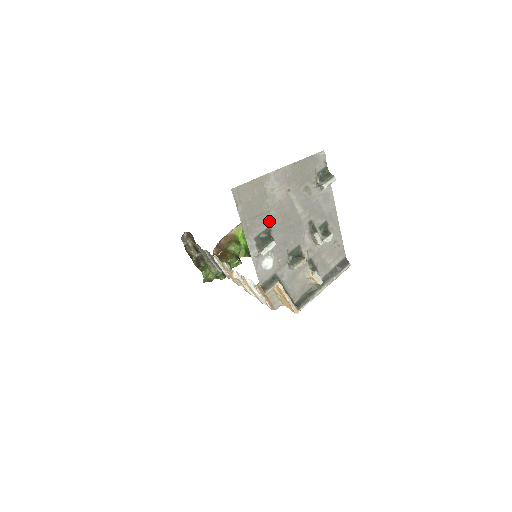
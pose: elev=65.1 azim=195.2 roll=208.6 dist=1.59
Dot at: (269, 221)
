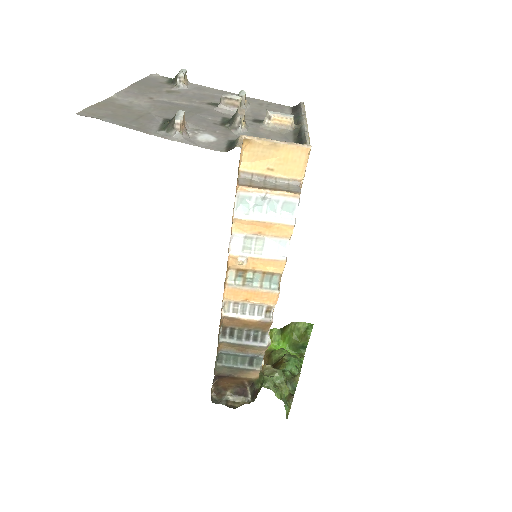
Dot at: (158, 117)
